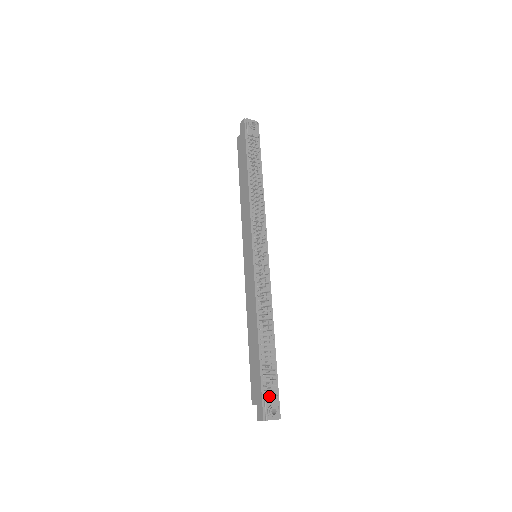
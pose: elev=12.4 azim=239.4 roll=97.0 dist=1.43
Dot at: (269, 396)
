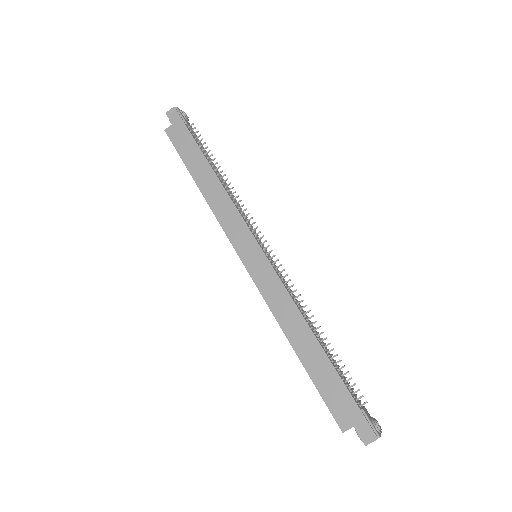
Dot at: (363, 408)
